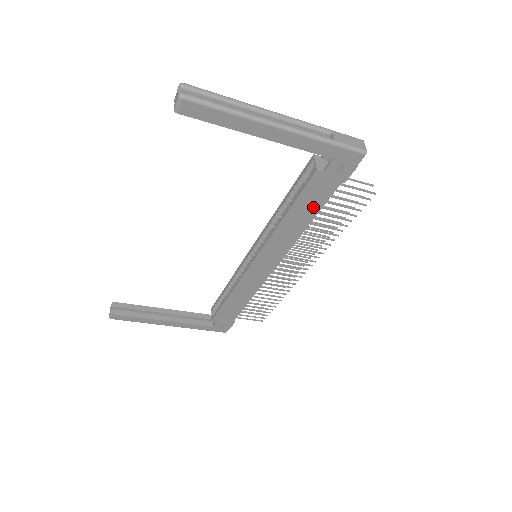
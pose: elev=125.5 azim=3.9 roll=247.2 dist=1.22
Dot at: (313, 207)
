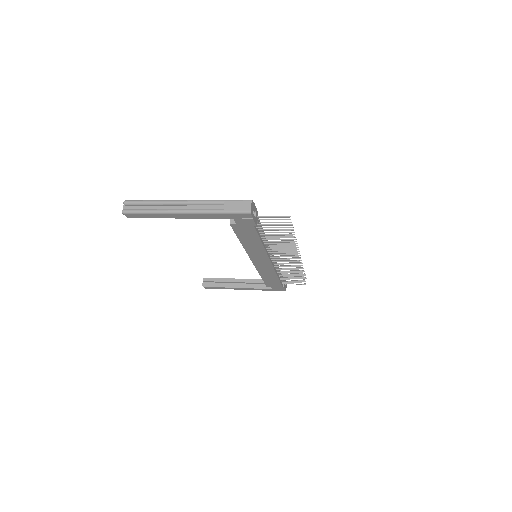
Dot at: (253, 237)
